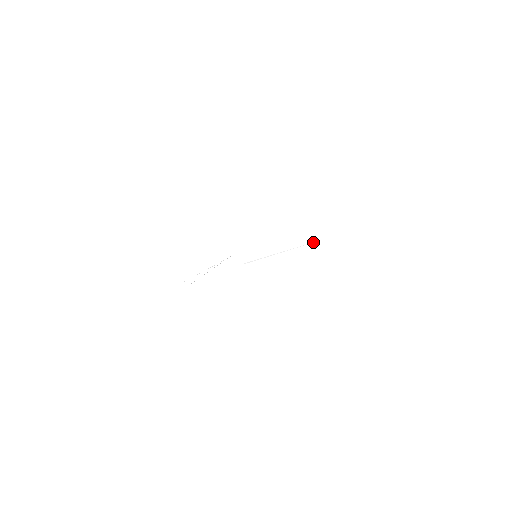
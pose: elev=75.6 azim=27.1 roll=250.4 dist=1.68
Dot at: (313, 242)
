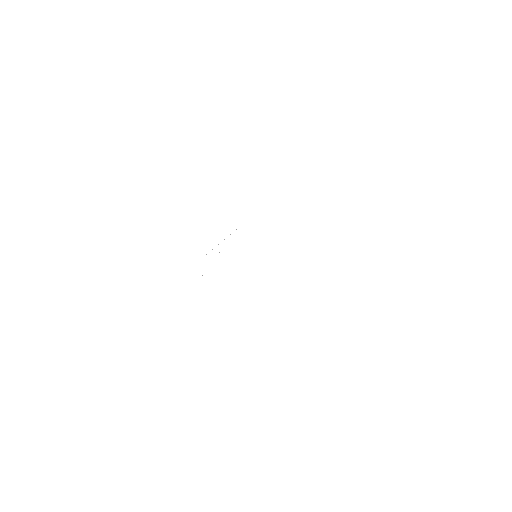
Dot at: occluded
